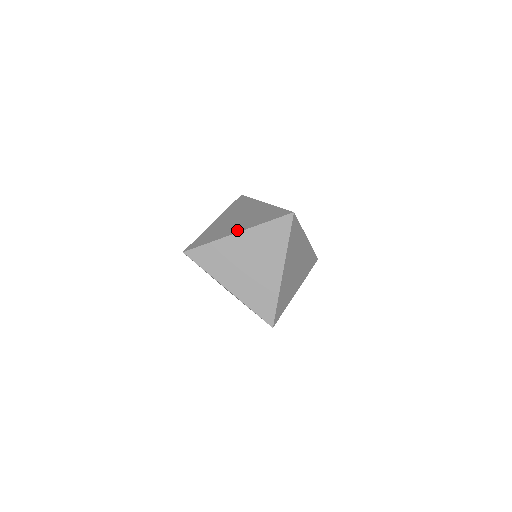
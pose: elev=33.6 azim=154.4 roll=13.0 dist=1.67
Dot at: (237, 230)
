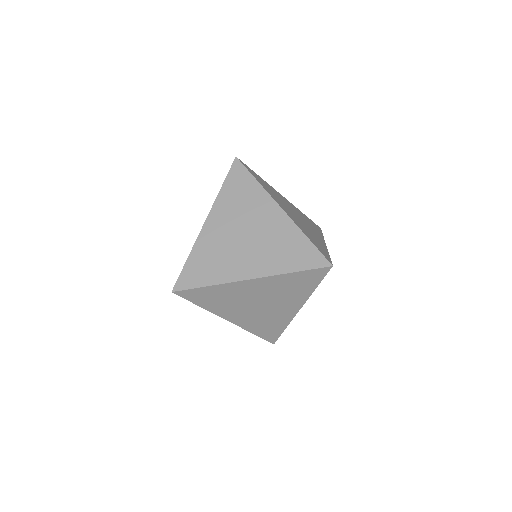
Dot at: (204, 223)
